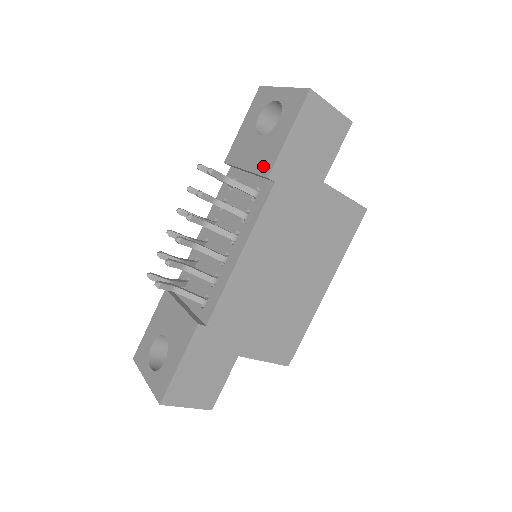
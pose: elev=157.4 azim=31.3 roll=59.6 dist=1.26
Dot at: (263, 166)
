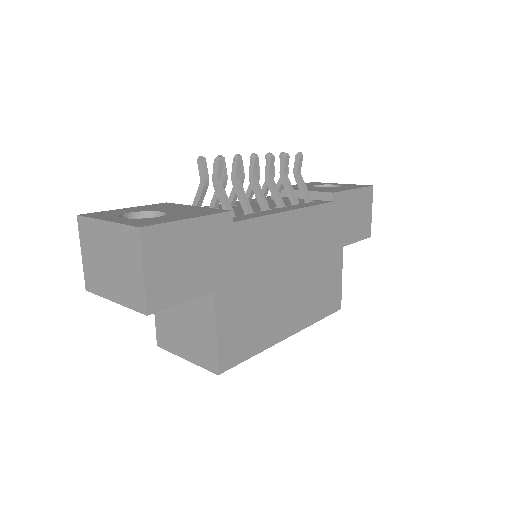
Dot at: (326, 191)
